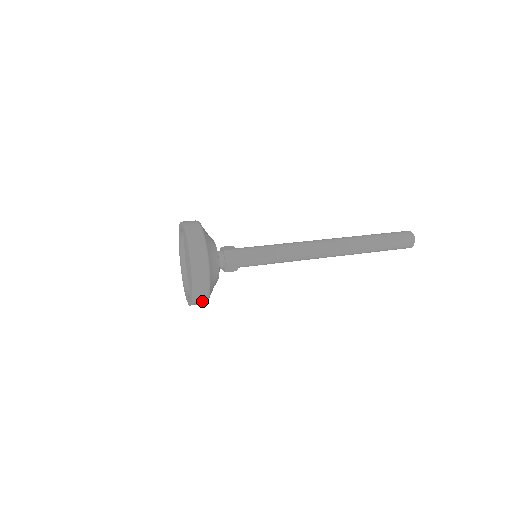
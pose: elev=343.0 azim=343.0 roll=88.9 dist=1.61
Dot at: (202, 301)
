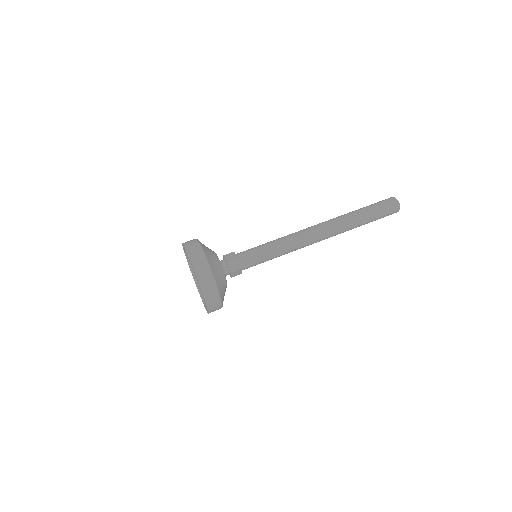
Dot at: occluded
